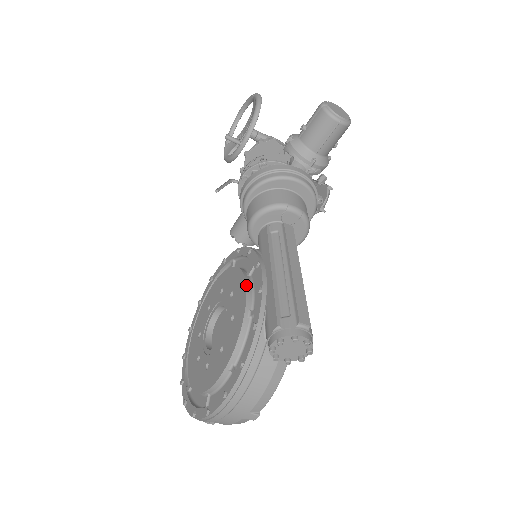
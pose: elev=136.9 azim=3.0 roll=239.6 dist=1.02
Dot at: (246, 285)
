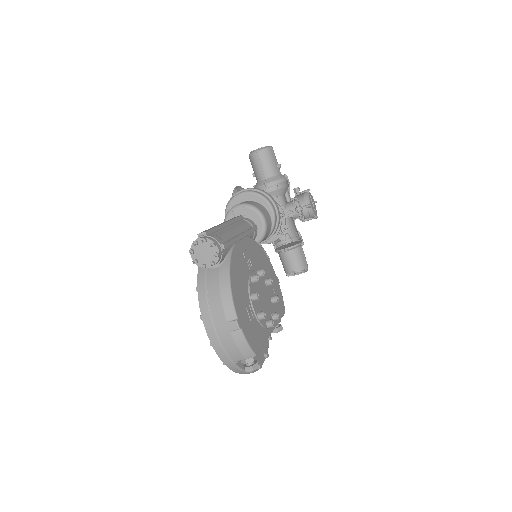
Dot at: occluded
